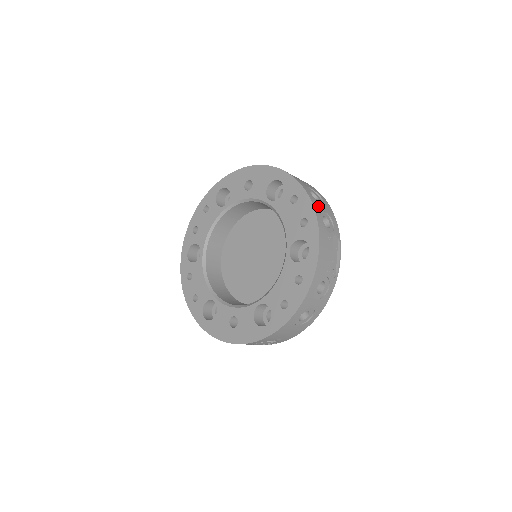
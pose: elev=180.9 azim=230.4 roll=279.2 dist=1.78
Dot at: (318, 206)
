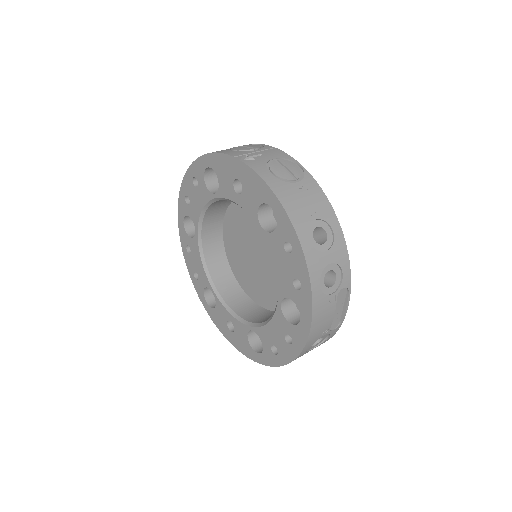
Dot at: (319, 264)
